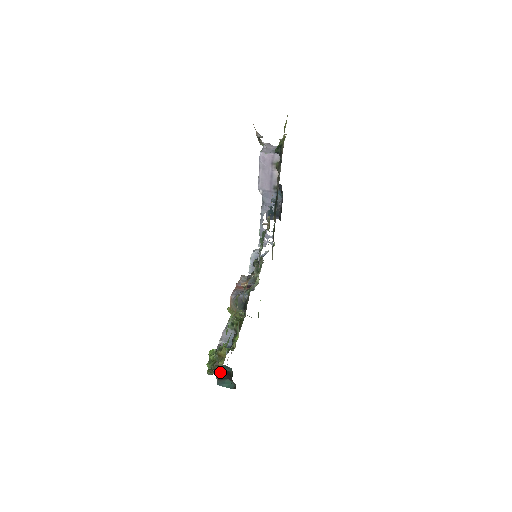
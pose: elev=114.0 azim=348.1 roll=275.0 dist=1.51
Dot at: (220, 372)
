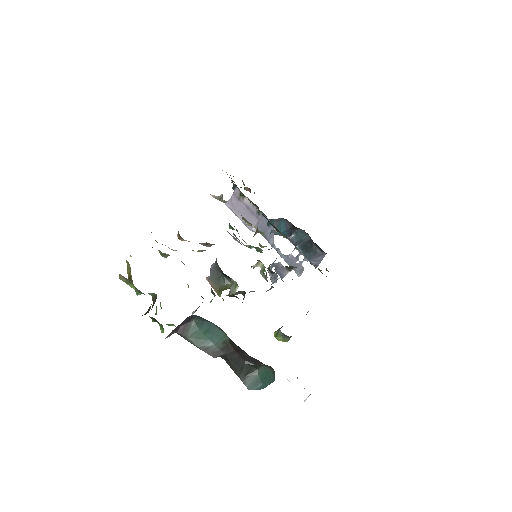
Dot at: occluded
